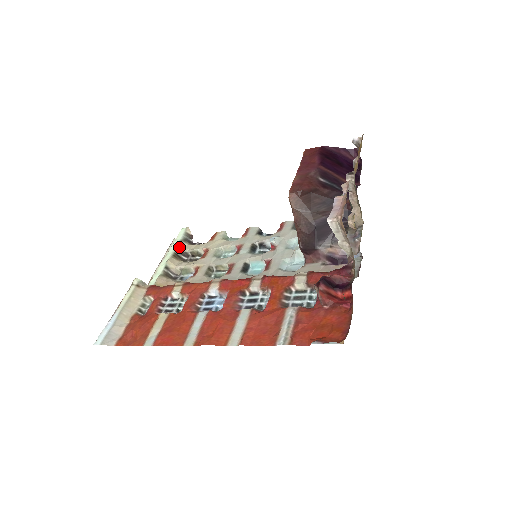
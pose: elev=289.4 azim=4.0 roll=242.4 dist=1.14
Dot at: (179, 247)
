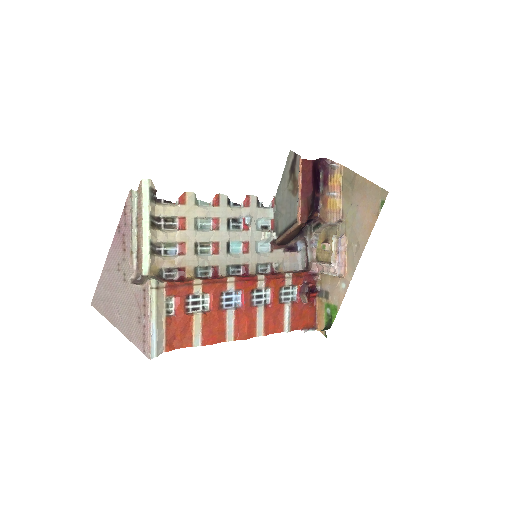
Dot at: (152, 212)
